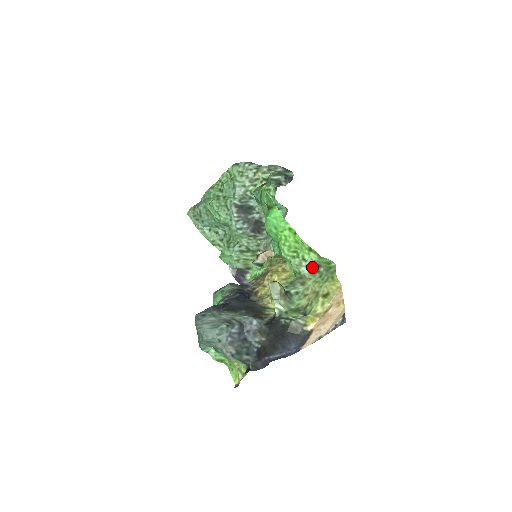
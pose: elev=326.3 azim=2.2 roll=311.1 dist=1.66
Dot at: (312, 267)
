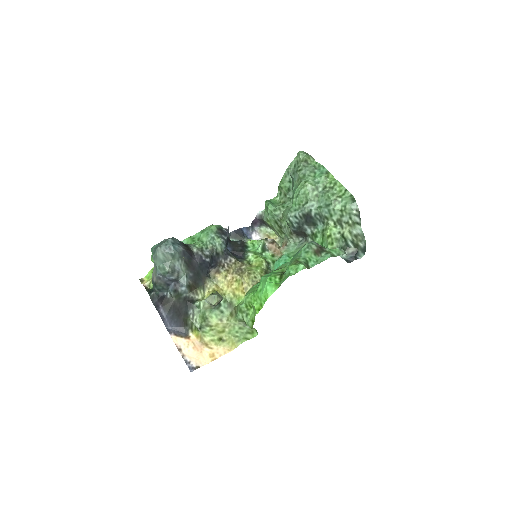
Dot at: (245, 321)
